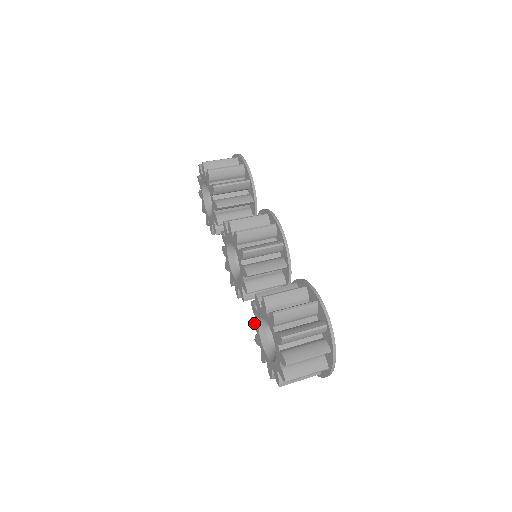
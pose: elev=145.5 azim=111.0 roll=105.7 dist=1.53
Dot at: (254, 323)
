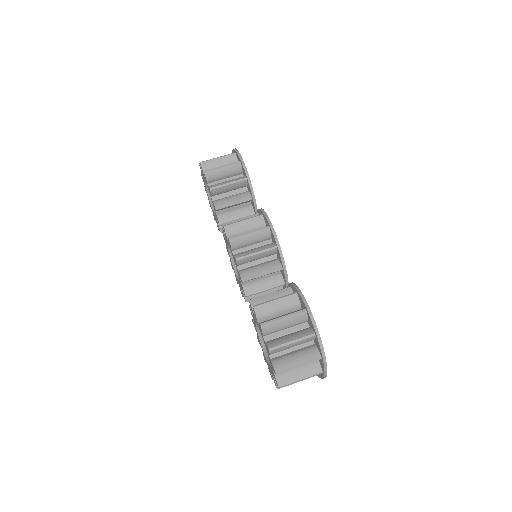
Dot at: (254, 325)
